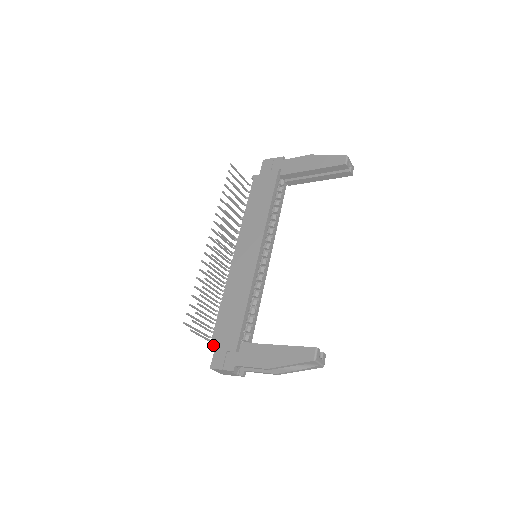
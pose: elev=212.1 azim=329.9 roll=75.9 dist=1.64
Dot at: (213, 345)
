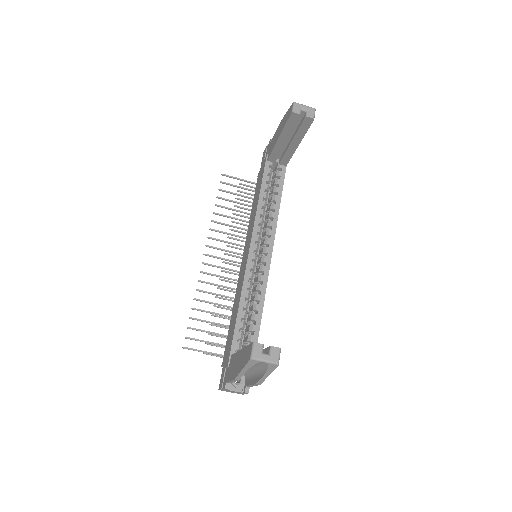
Dot at: (222, 364)
